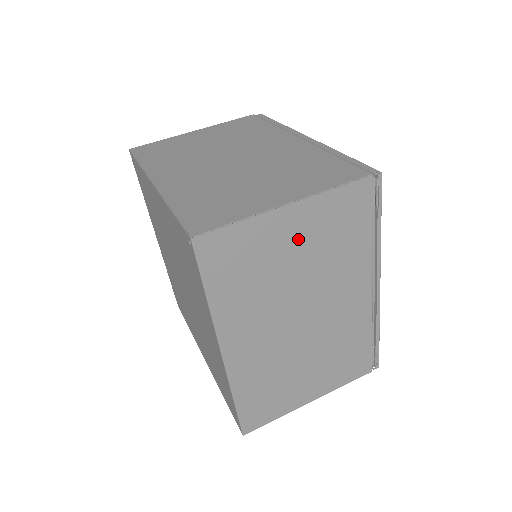
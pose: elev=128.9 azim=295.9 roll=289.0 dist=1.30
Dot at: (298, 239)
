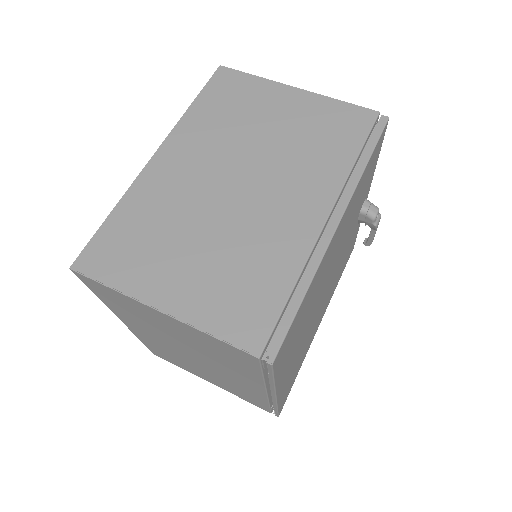
Dot at: (176, 329)
